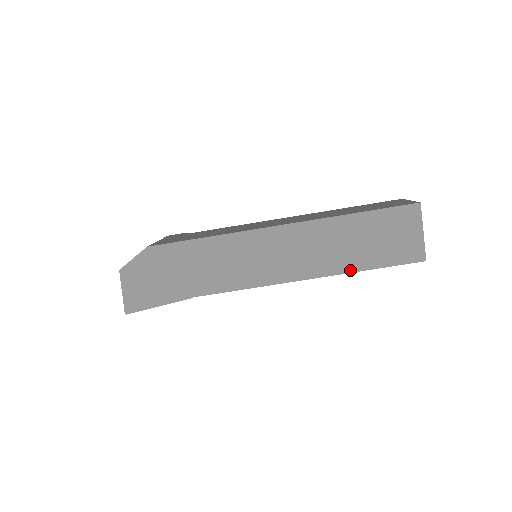
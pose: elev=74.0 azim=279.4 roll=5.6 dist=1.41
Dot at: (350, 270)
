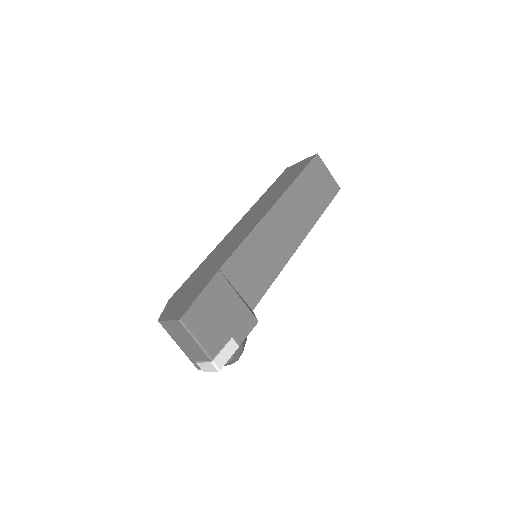
Dot at: (290, 185)
